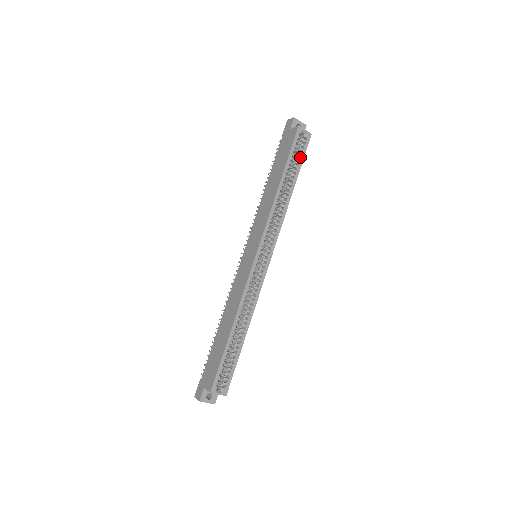
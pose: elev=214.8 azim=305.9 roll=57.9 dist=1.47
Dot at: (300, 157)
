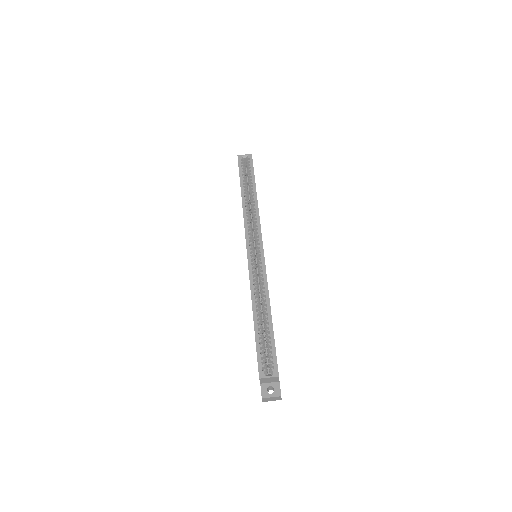
Dot at: (251, 172)
